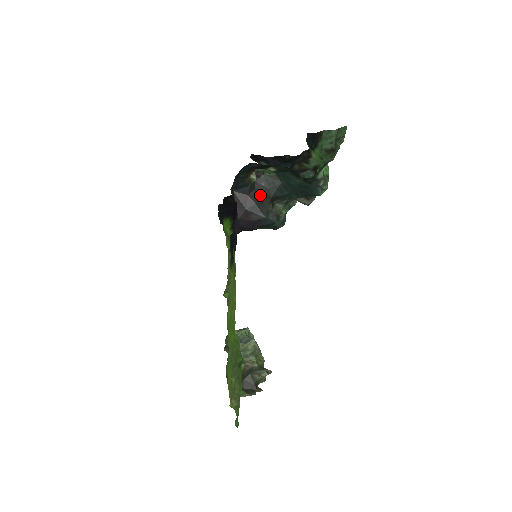
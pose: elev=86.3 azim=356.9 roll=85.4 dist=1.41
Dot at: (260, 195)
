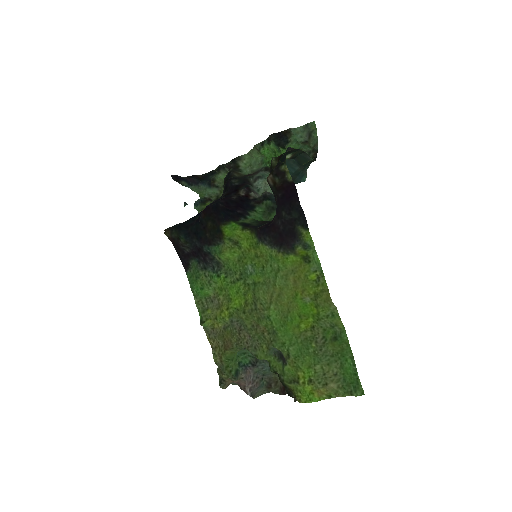
Dot at: occluded
